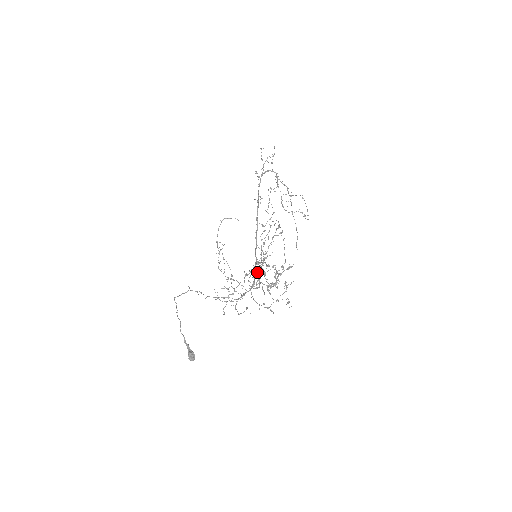
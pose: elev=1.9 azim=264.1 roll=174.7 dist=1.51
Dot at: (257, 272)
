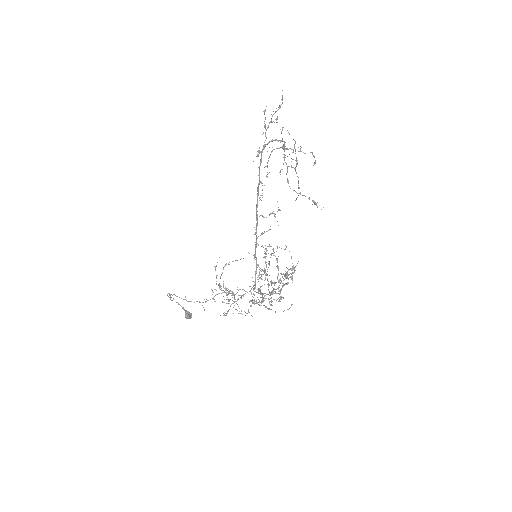
Dot at: (263, 301)
